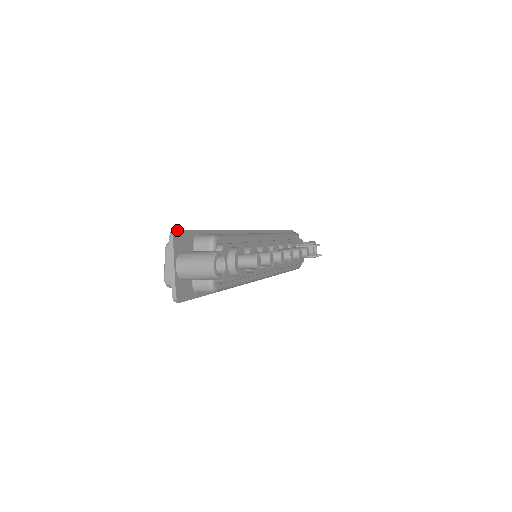
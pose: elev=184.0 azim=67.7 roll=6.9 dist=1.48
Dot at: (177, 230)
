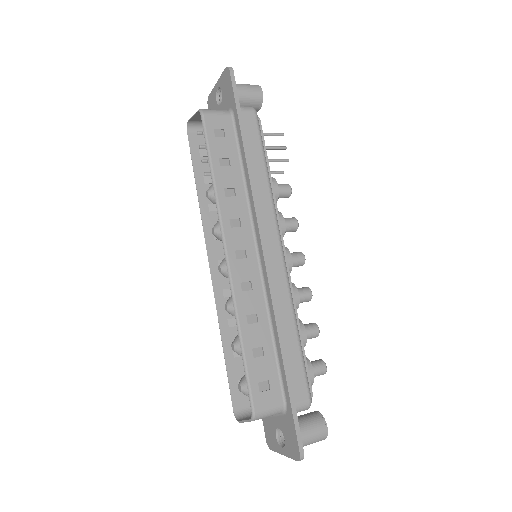
Dot at: occluded
